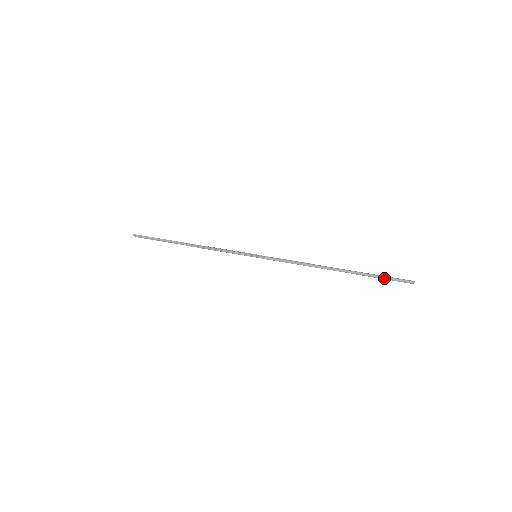
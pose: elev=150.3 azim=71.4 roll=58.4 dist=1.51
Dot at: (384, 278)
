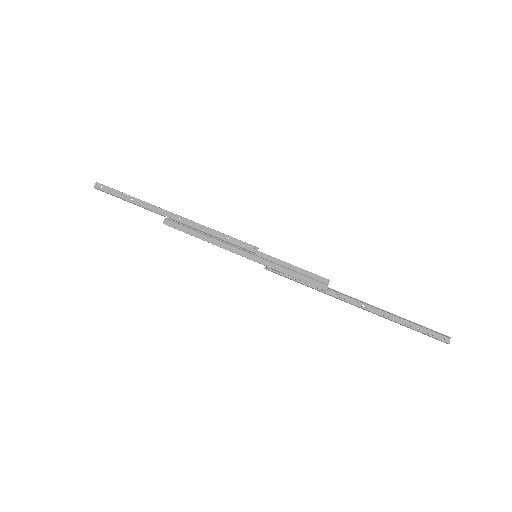
Dot at: occluded
